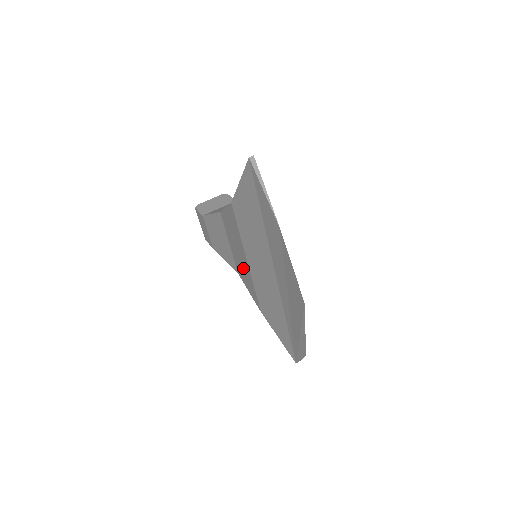
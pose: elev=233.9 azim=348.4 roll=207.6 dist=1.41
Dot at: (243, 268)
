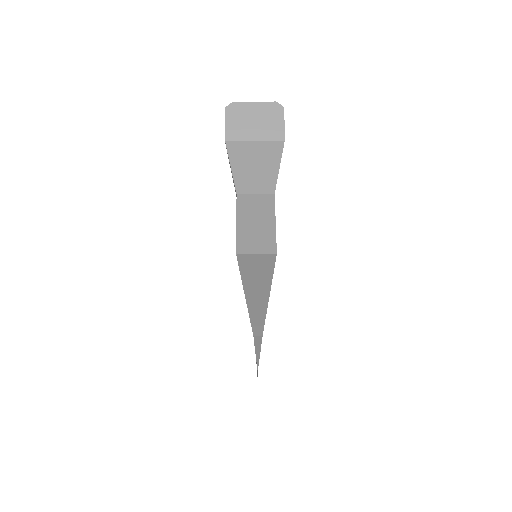
Dot at: occluded
